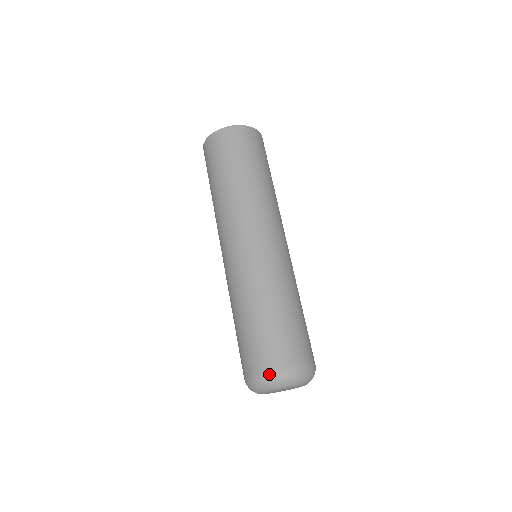
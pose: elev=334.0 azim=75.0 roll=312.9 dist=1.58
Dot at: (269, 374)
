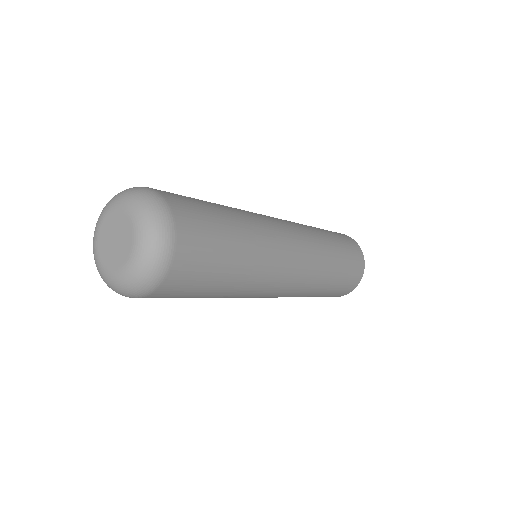
Dot at: occluded
